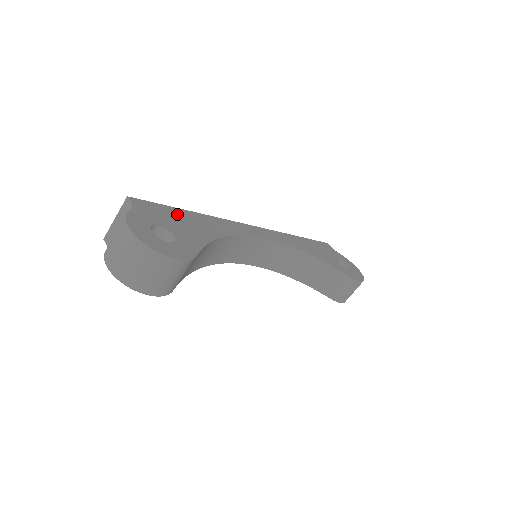
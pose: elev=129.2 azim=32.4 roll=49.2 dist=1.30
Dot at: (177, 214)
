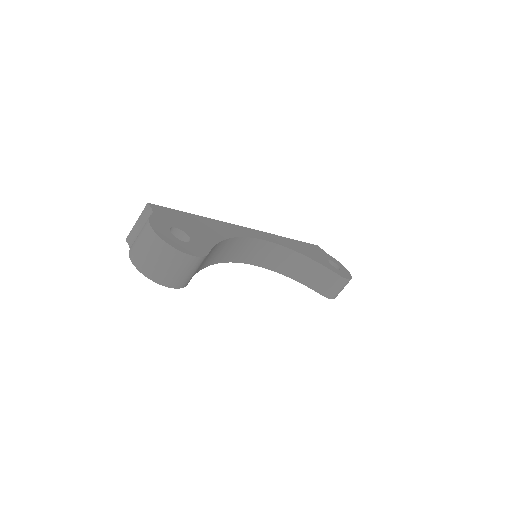
Dot at: (189, 218)
